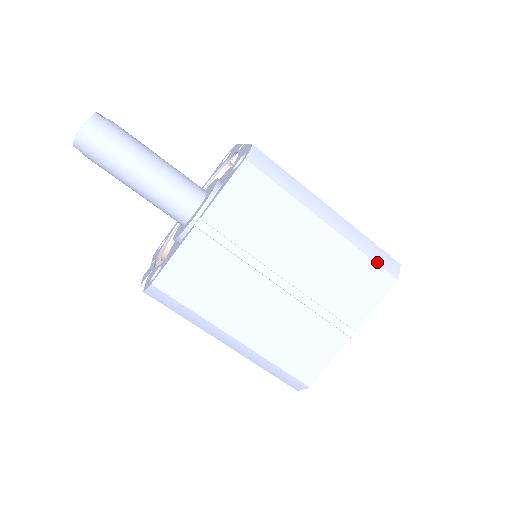
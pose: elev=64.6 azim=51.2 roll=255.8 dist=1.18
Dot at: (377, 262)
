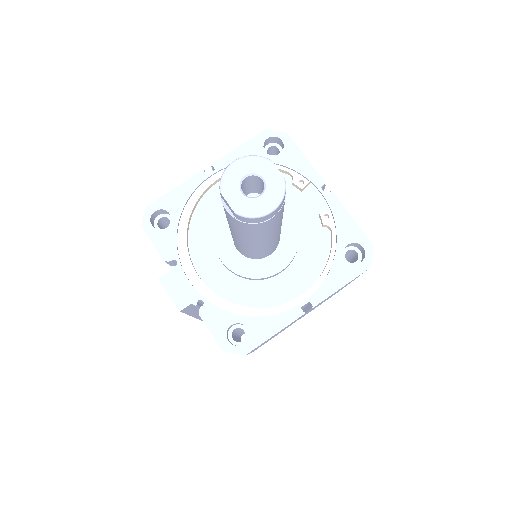
Dot at: occluded
